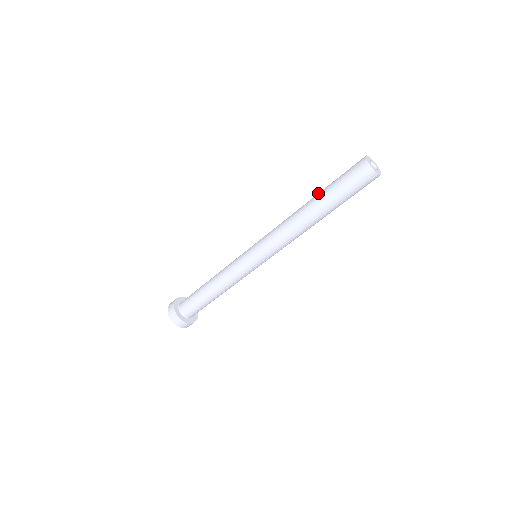
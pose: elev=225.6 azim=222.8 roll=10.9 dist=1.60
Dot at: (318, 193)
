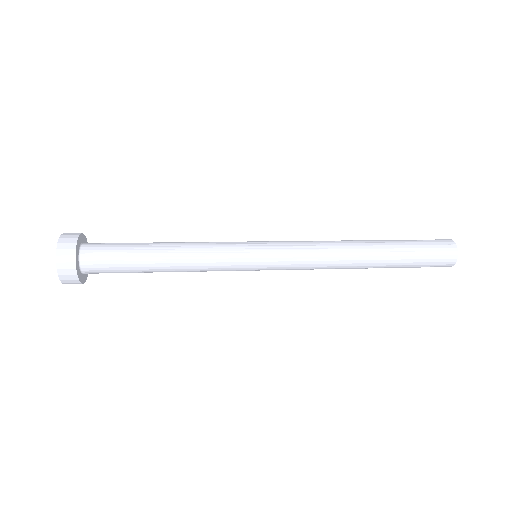
Dot at: (388, 256)
